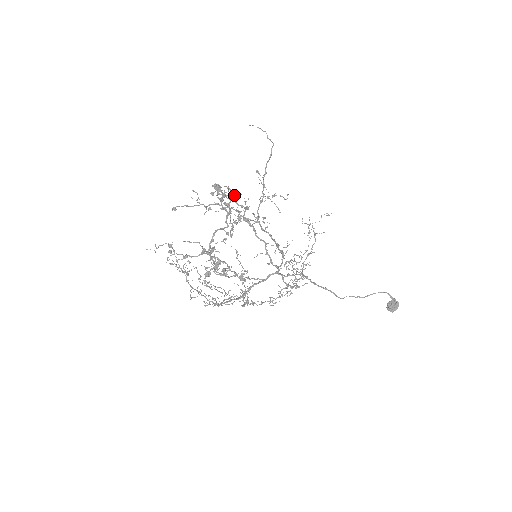
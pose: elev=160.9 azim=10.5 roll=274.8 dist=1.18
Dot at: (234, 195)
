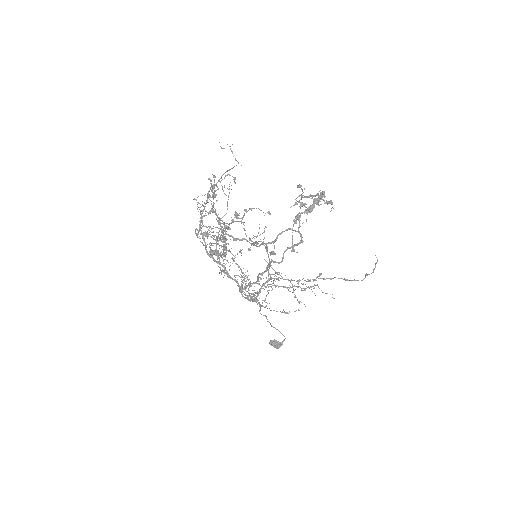
Dot at: (294, 246)
